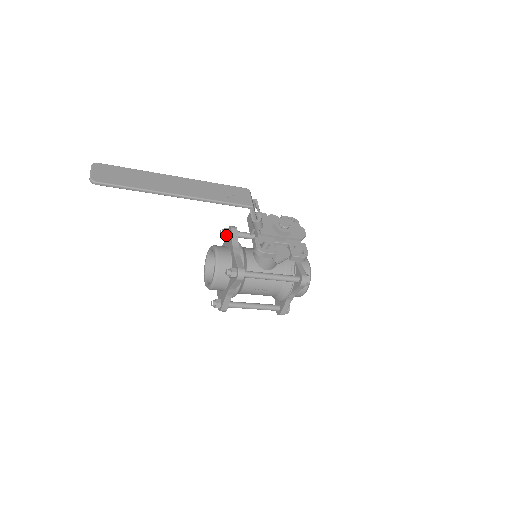
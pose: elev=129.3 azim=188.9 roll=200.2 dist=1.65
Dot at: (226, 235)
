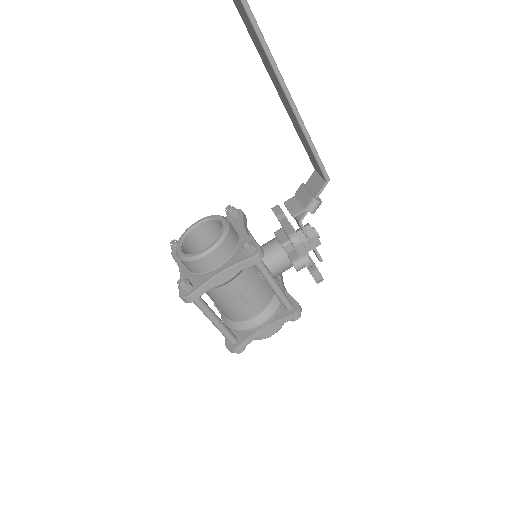
Dot at: (234, 214)
